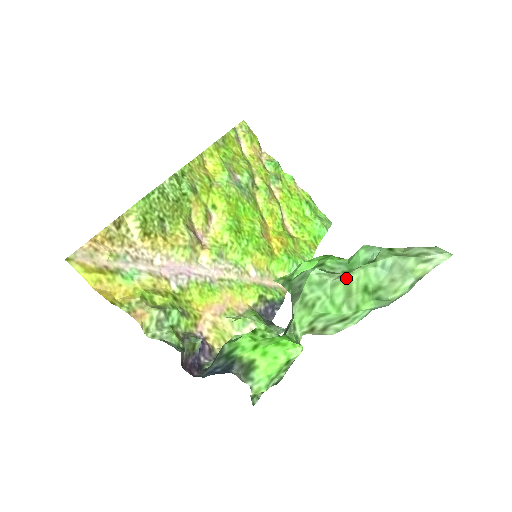
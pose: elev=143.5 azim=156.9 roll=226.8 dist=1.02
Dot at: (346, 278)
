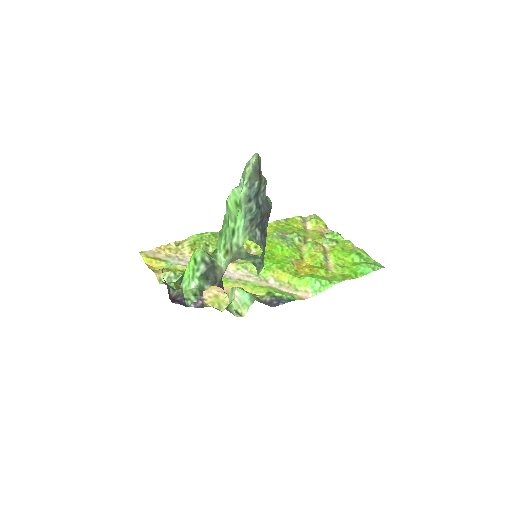
Dot at: (226, 201)
